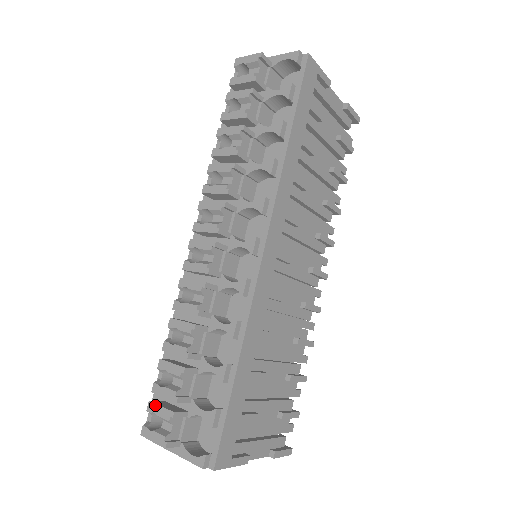
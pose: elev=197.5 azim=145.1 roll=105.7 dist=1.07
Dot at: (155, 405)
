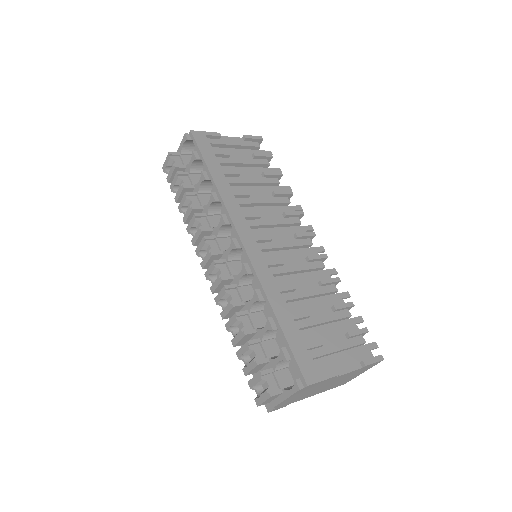
Dot at: (251, 380)
